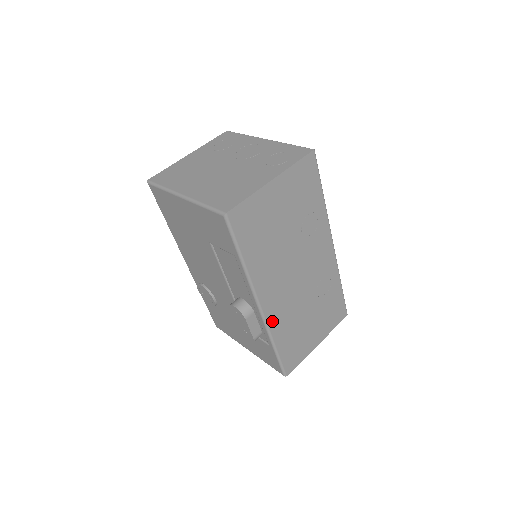
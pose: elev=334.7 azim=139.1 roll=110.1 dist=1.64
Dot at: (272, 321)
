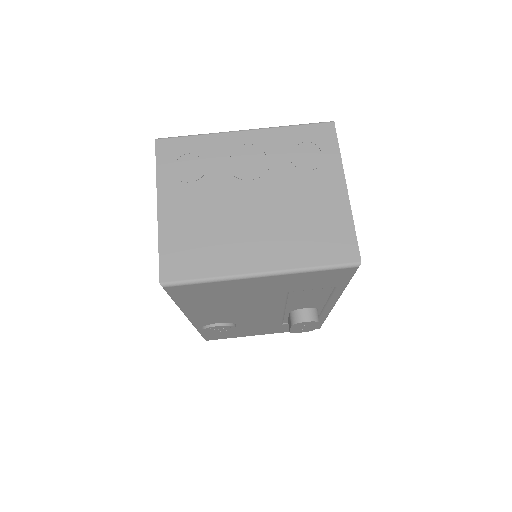
Dot at: occluded
